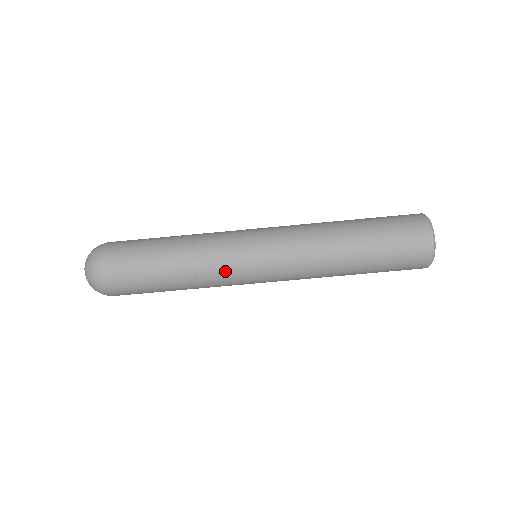
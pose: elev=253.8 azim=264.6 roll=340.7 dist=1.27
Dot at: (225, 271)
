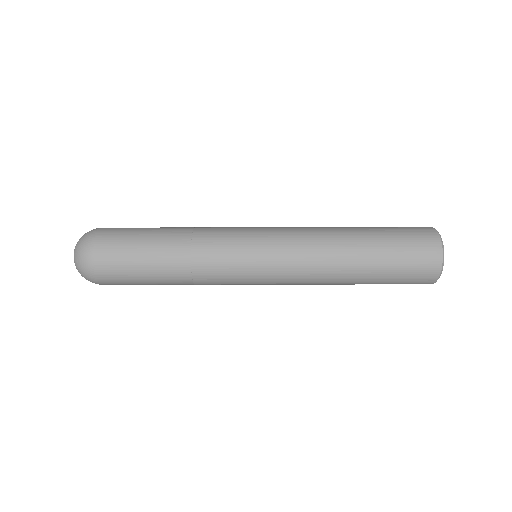
Dot at: occluded
